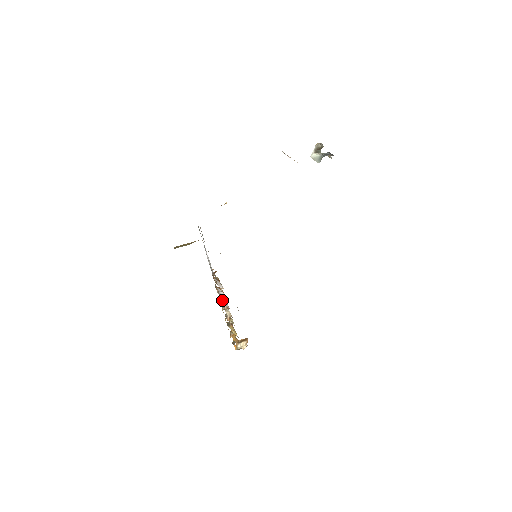
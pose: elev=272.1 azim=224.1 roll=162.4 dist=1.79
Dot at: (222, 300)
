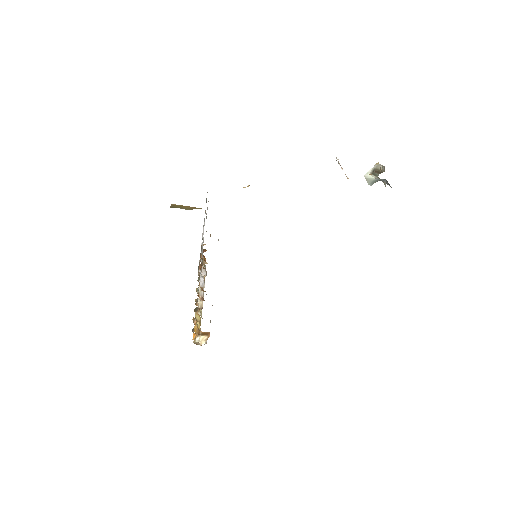
Dot at: occluded
